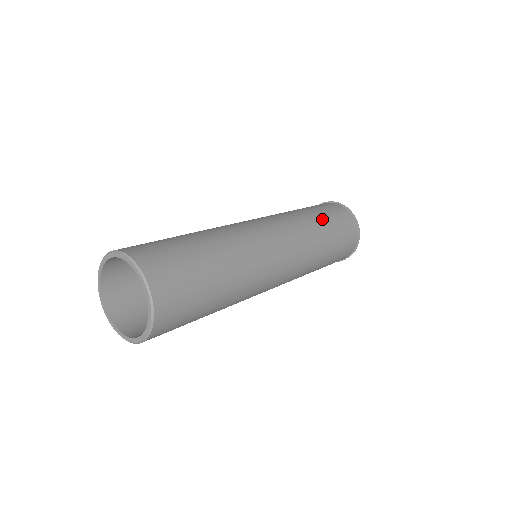
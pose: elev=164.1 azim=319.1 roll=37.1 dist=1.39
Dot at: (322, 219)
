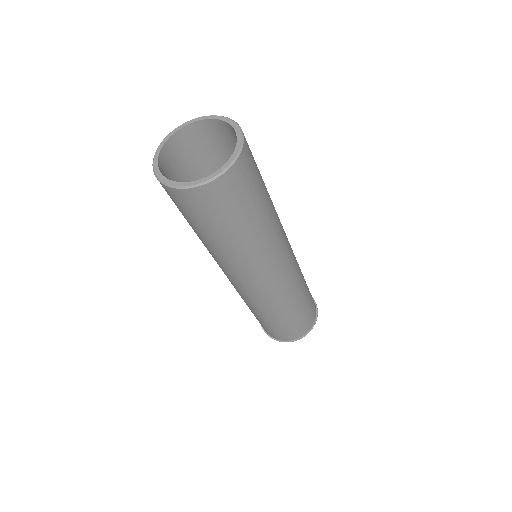
Dot at: occluded
